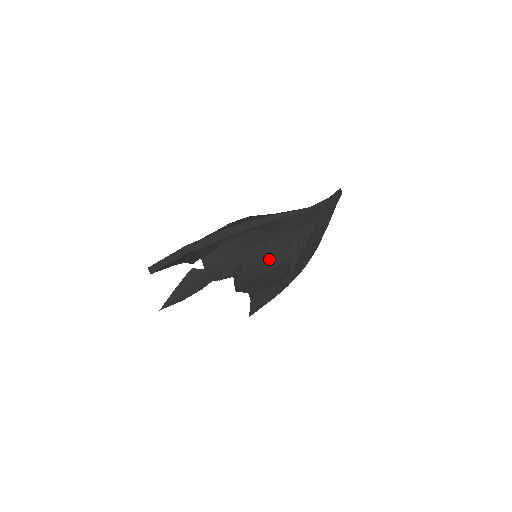
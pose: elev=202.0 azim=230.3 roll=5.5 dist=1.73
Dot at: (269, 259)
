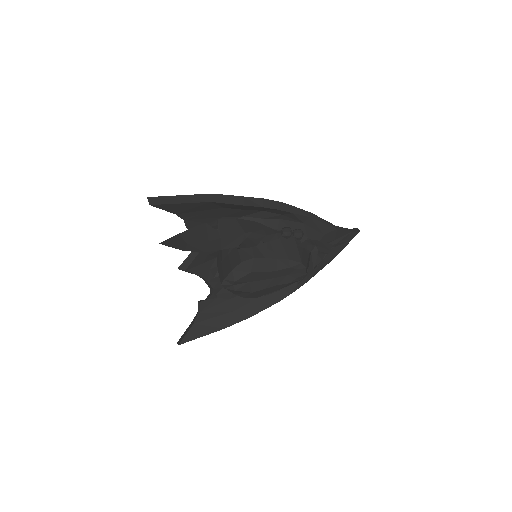
Dot at: (288, 255)
